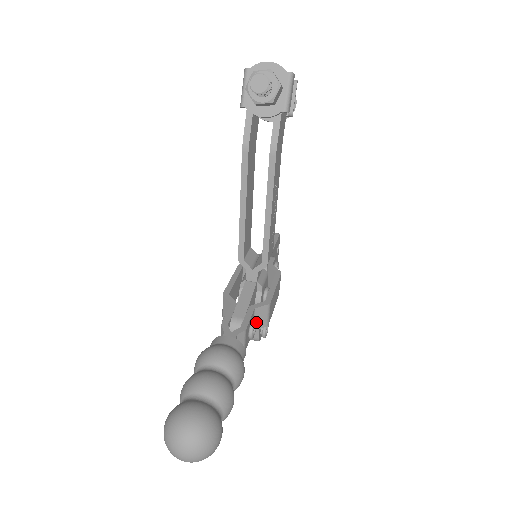
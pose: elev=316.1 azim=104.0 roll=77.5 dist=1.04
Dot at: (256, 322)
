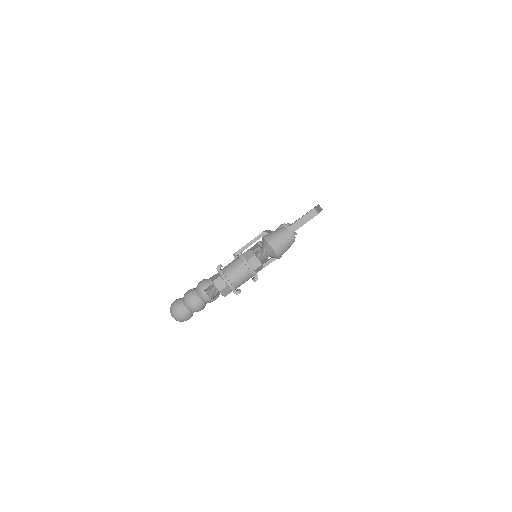
Dot at: occluded
